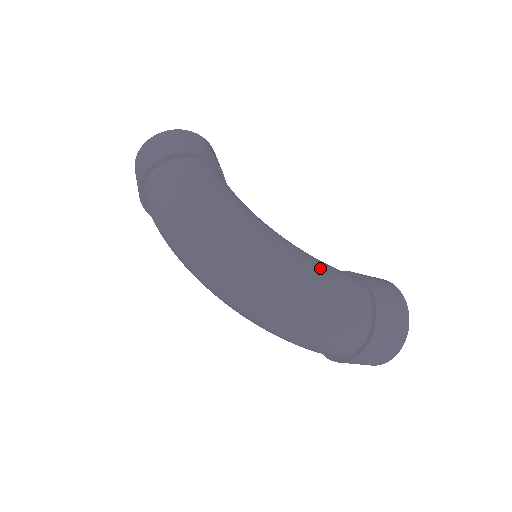
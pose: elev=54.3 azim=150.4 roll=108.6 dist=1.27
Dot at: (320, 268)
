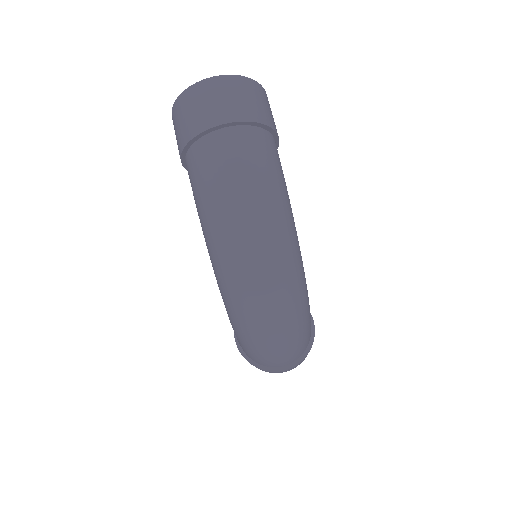
Dot at: occluded
